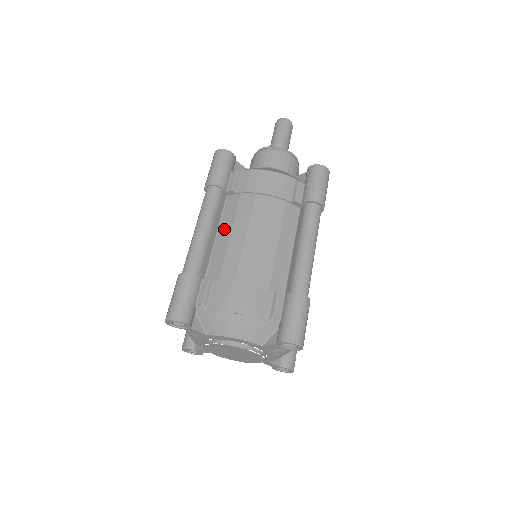
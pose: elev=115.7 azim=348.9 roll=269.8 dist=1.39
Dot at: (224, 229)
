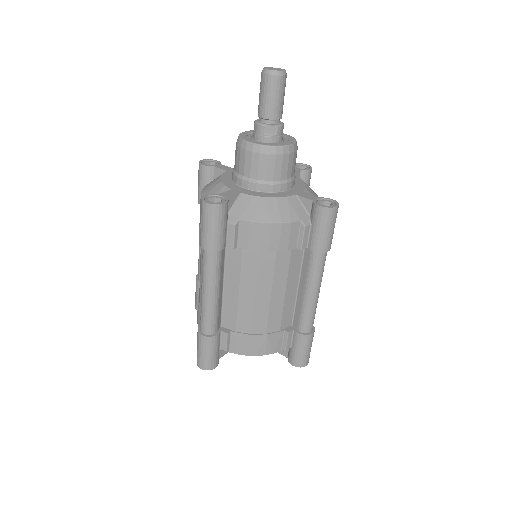
Dot at: (230, 283)
